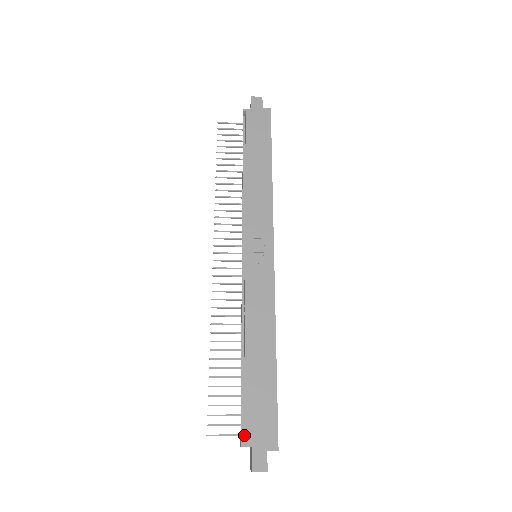
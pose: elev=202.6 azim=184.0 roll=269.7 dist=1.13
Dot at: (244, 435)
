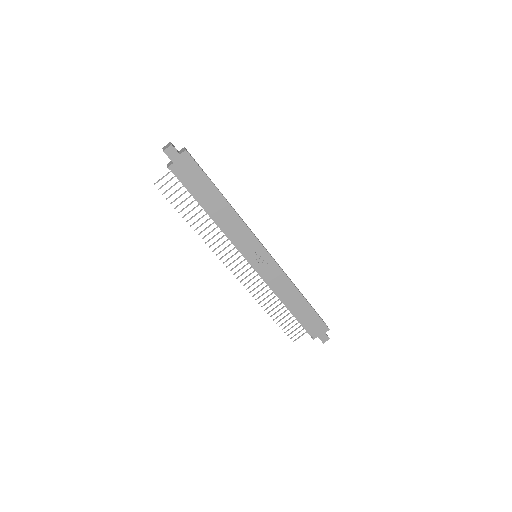
Dot at: (311, 336)
